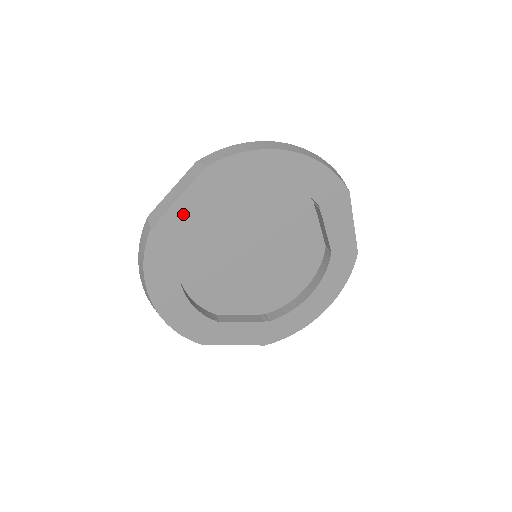
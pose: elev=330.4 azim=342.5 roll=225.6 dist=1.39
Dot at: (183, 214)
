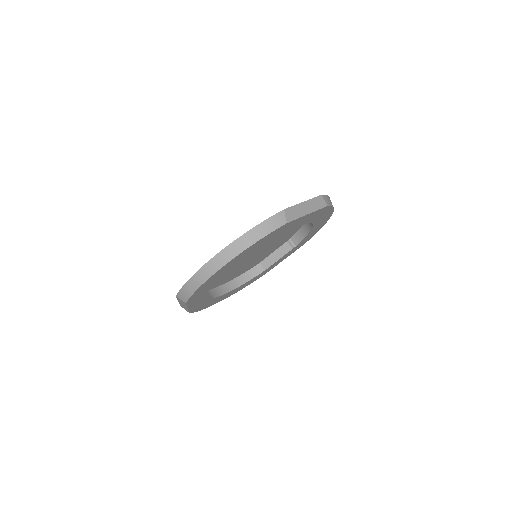
Dot at: (197, 304)
